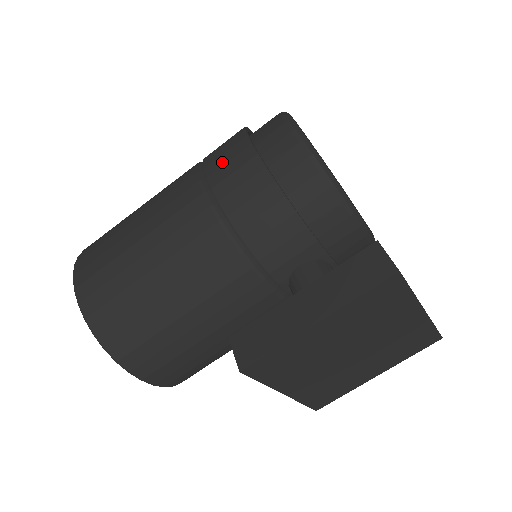
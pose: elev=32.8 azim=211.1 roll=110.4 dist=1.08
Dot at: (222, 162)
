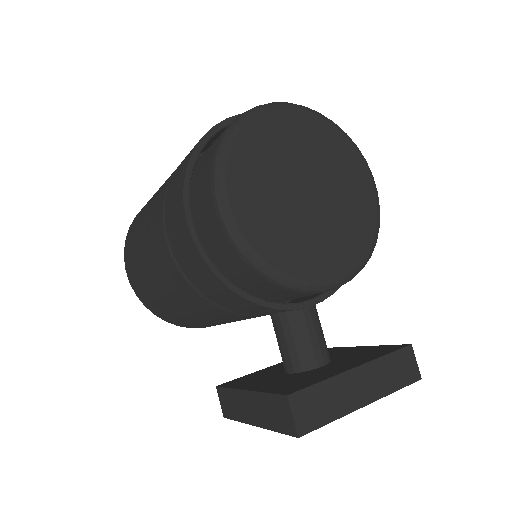
Dot at: (173, 227)
